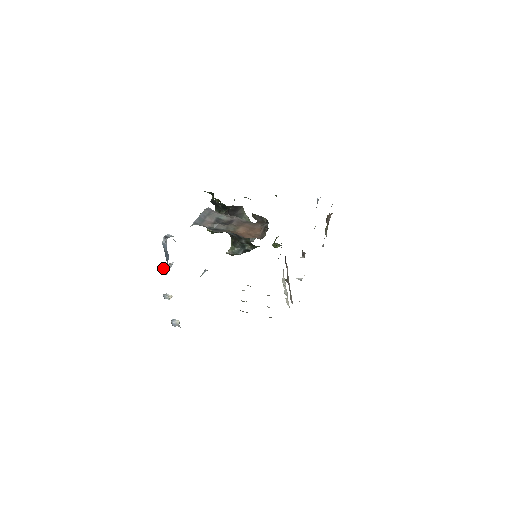
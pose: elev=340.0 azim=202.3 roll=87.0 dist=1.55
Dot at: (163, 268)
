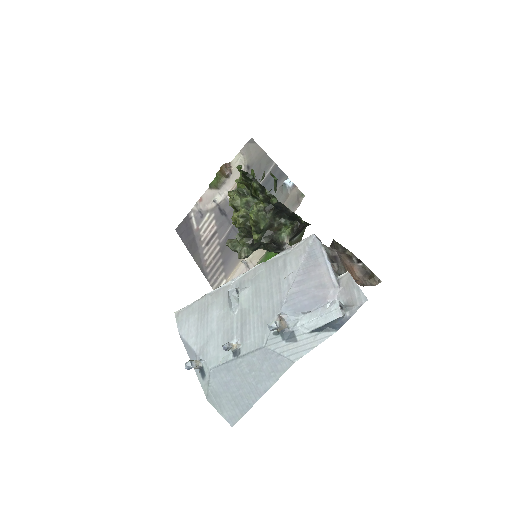
Dot at: (280, 327)
